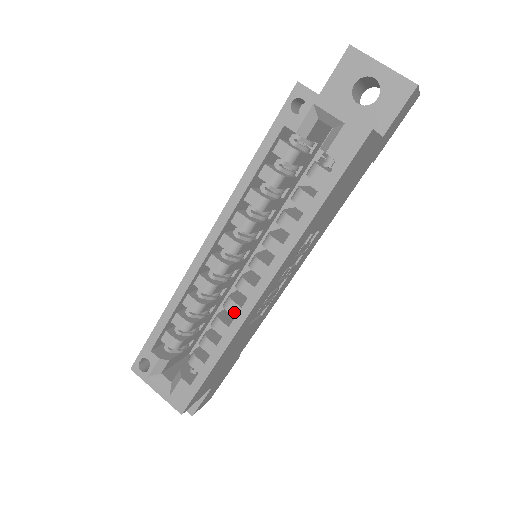
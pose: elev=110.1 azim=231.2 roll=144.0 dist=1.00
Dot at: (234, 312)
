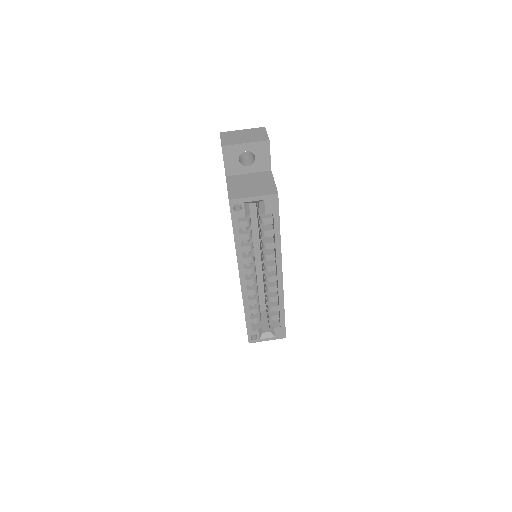
Dot at: (275, 290)
